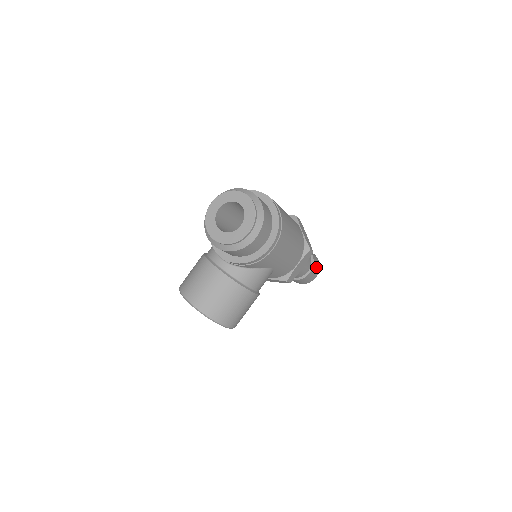
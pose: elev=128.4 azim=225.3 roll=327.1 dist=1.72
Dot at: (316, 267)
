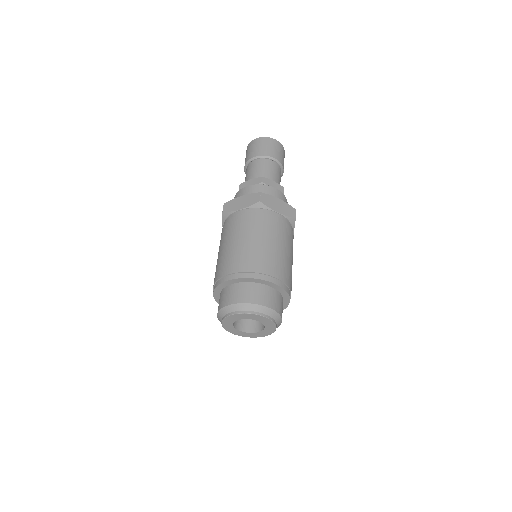
Dot at: (282, 156)
